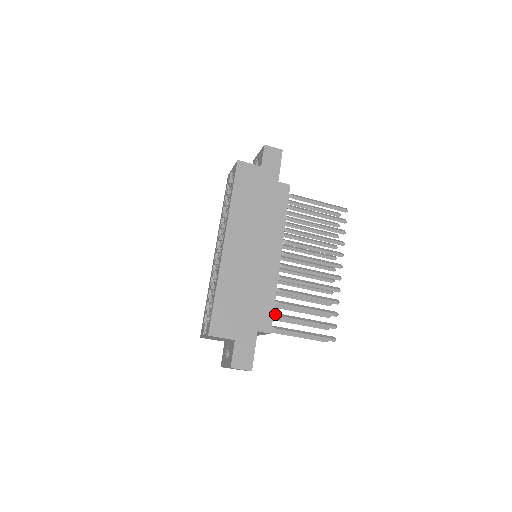
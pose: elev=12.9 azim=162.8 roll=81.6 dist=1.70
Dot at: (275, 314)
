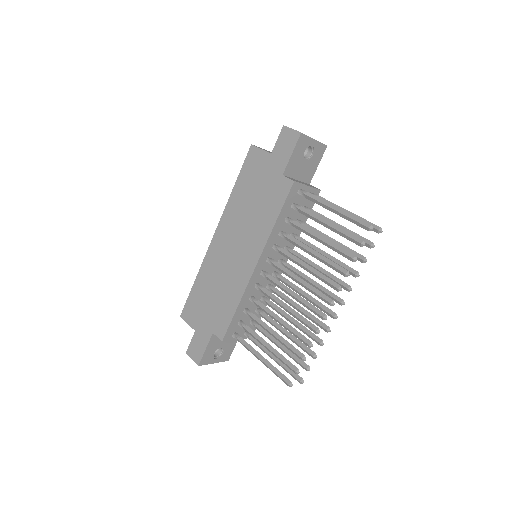
Dot at: (242, 324)
